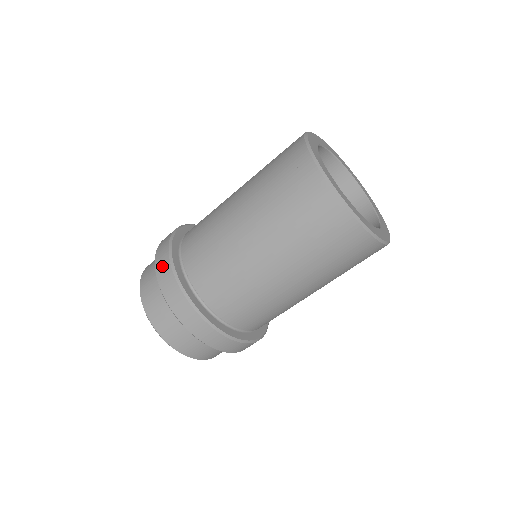
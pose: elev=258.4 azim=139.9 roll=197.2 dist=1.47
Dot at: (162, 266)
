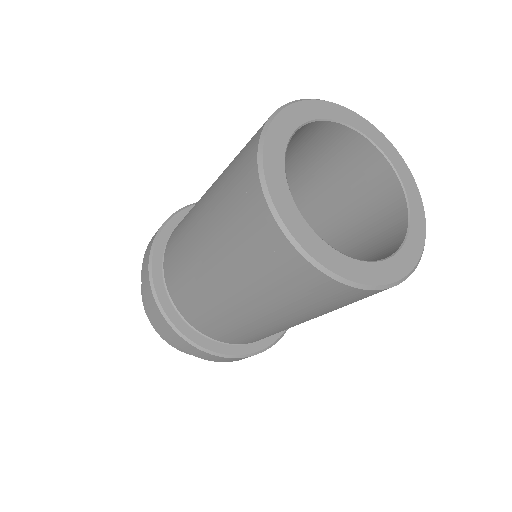
Dot at: occluded
